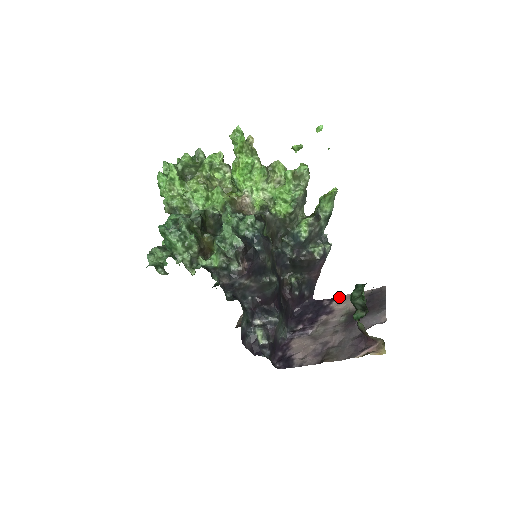
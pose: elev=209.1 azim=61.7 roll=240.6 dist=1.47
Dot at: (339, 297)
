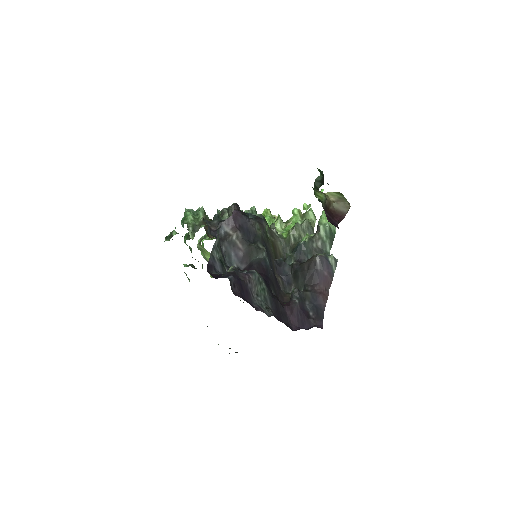
Dot at: occluded
